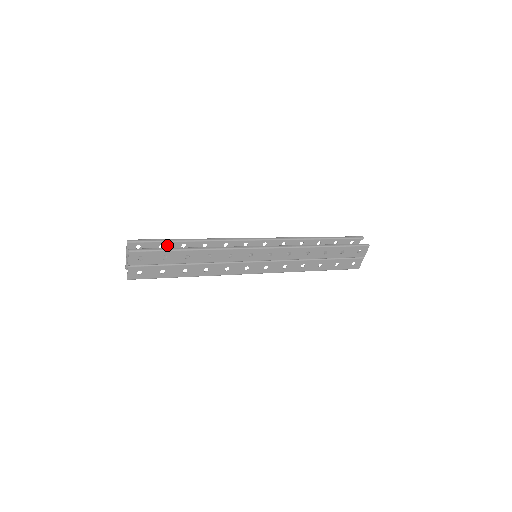
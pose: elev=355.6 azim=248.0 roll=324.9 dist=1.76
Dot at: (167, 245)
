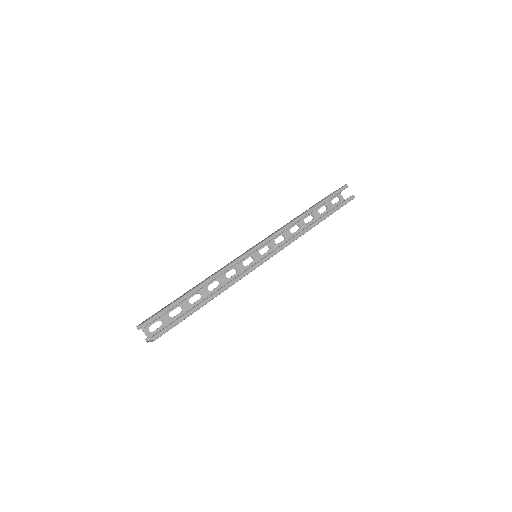
Dot at: occluded
